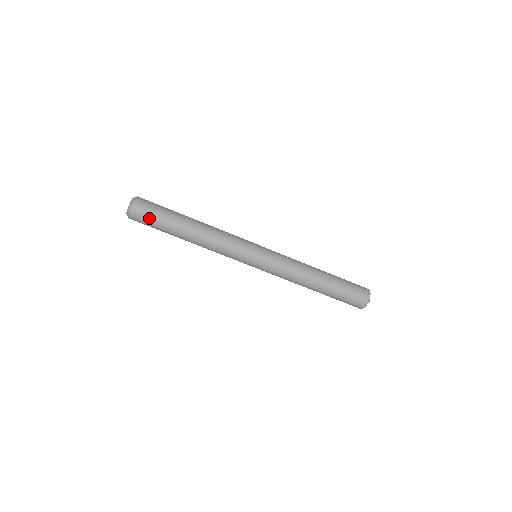
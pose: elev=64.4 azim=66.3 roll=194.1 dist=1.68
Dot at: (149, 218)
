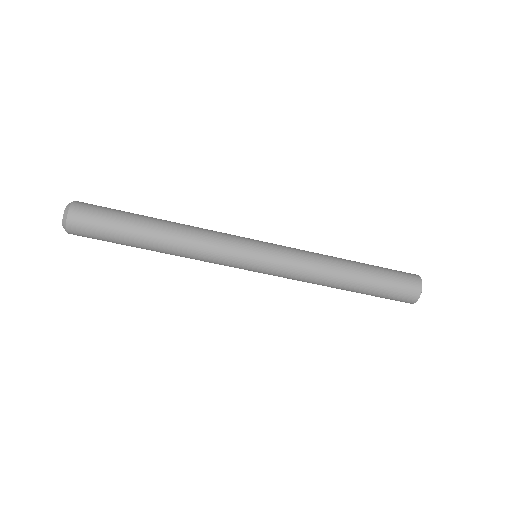
Dot at: (95, 230)
